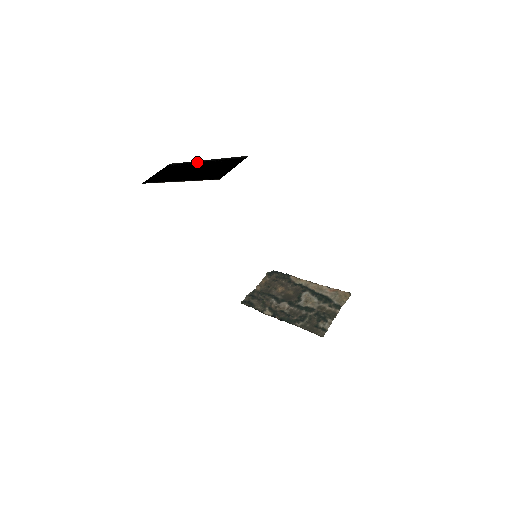
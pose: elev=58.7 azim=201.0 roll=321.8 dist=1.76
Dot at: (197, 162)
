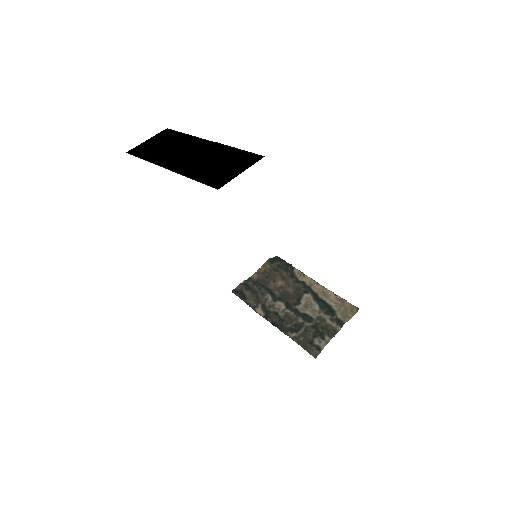
Dot at: (199, 140)
